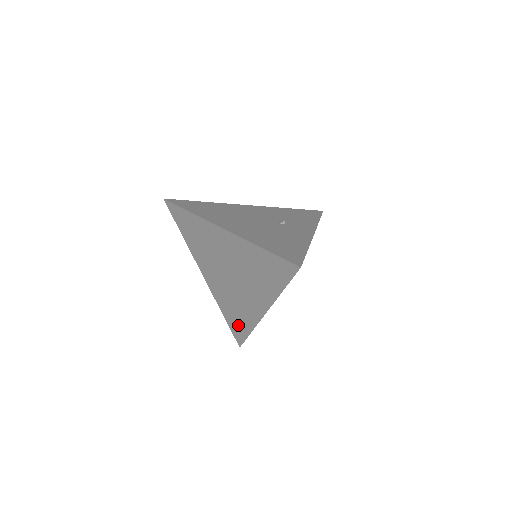
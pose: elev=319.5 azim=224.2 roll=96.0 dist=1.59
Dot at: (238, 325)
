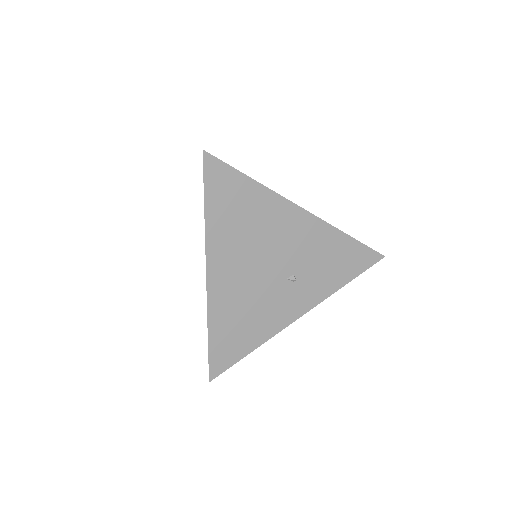
Dot at: occluded
